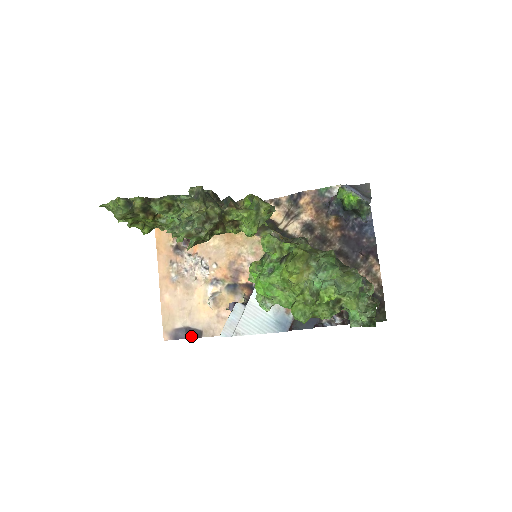
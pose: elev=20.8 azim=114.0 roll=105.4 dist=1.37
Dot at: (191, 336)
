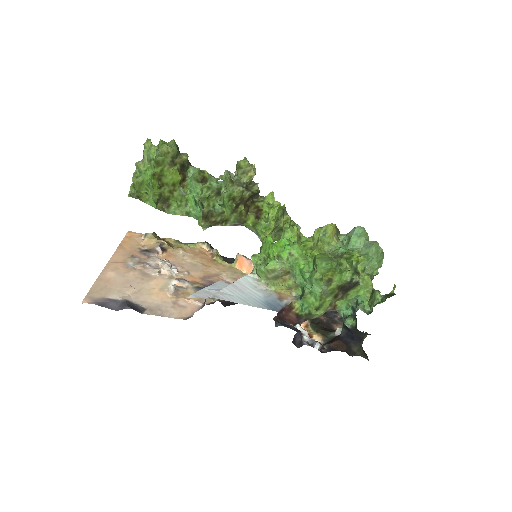
Dot at: (129, 306)
